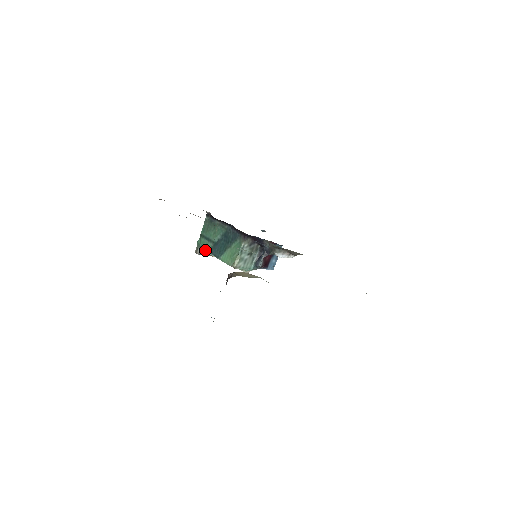
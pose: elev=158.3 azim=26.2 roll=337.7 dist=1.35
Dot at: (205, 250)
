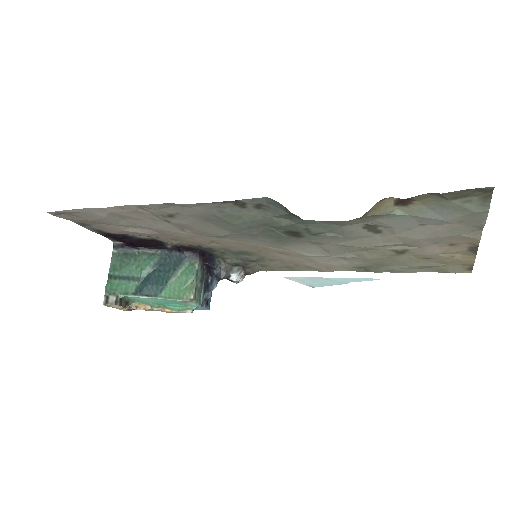
Dot at: (126, 294)
